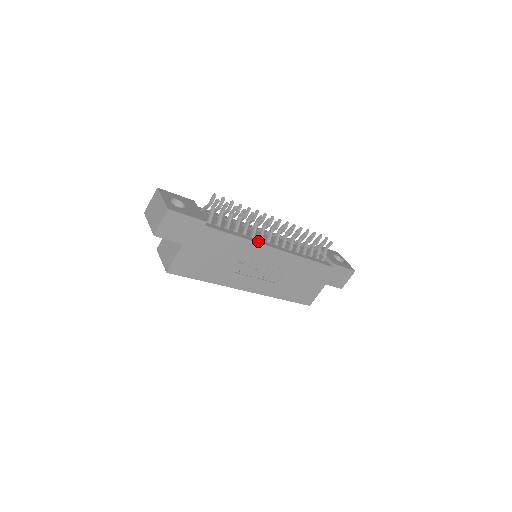
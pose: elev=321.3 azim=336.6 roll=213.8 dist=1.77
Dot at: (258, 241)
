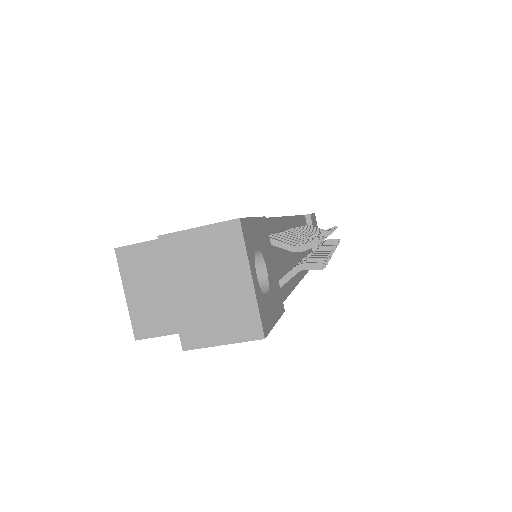
Dot at: (295, 280)
